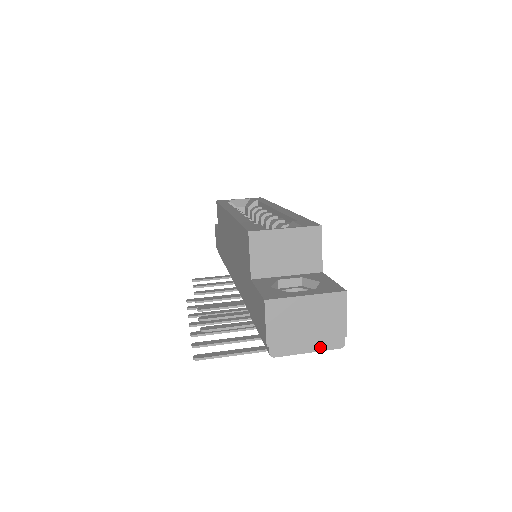
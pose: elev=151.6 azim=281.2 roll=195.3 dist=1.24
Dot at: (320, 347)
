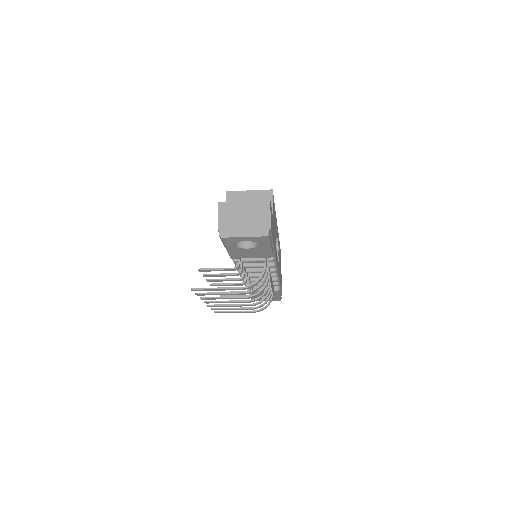
Dot at: (252, 234)
